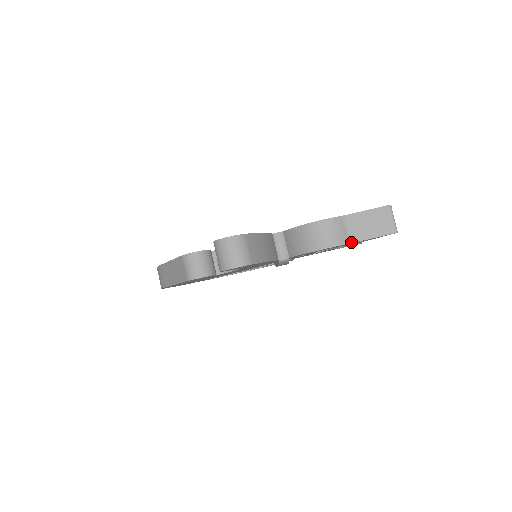
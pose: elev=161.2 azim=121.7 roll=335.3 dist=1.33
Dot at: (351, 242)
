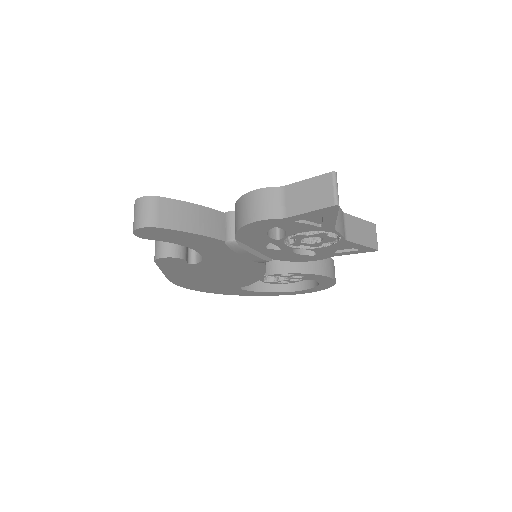
Dot at: (284, 217)
